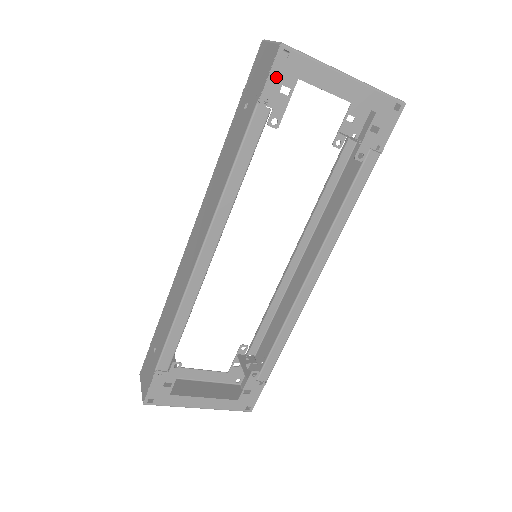
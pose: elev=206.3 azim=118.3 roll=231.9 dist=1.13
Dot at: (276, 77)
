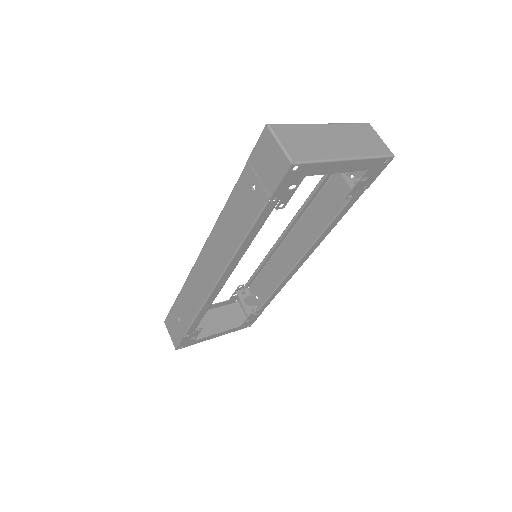
Dot at: (286, 183)
